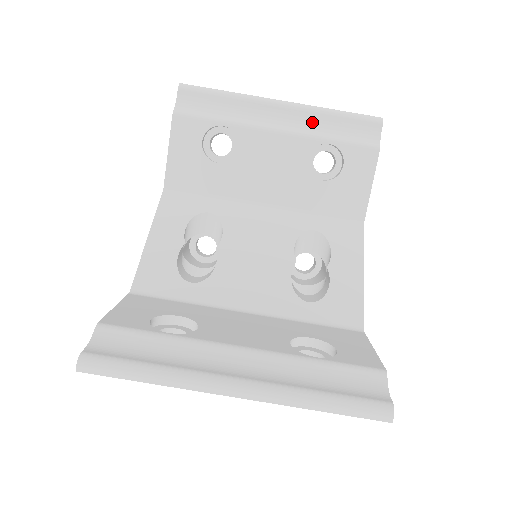
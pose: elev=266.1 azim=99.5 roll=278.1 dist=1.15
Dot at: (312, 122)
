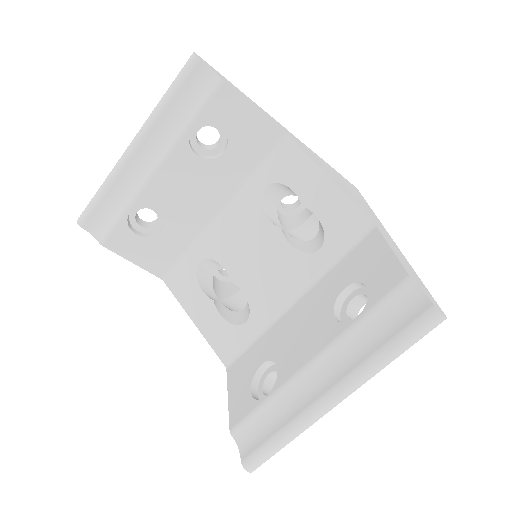
Dot at: (164, 130)
